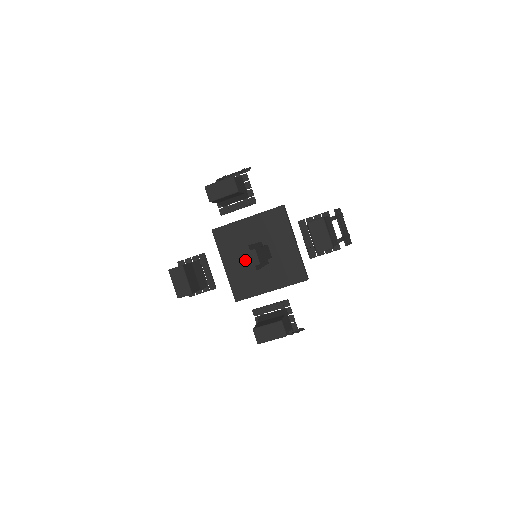
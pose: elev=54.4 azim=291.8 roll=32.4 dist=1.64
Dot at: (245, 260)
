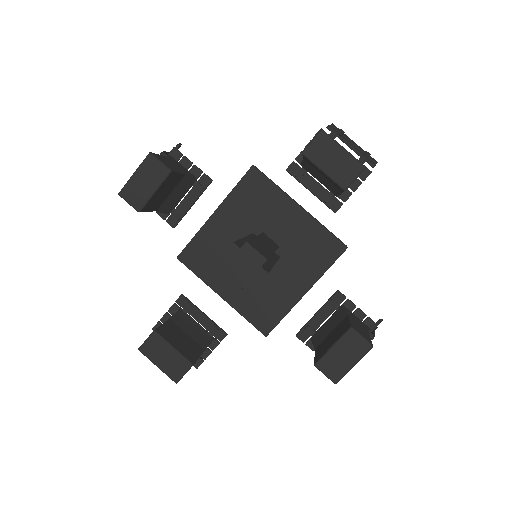
Dot at: (245, 272)
